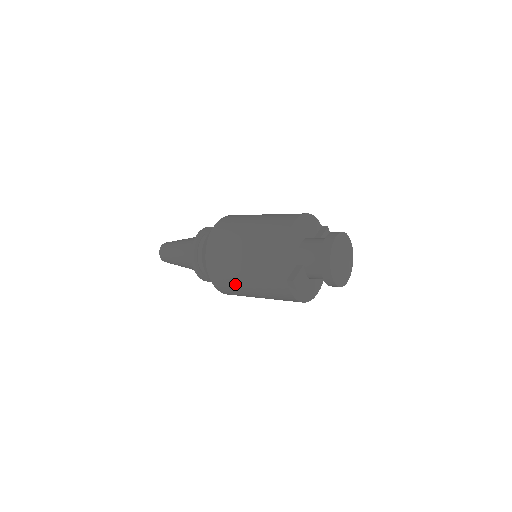
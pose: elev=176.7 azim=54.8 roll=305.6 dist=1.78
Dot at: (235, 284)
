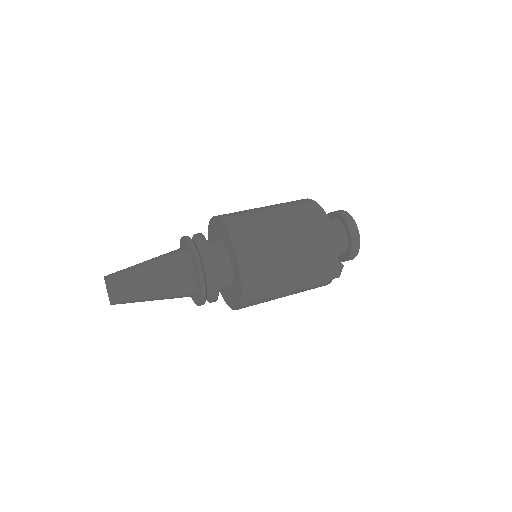
Dot at: (274, 291)
